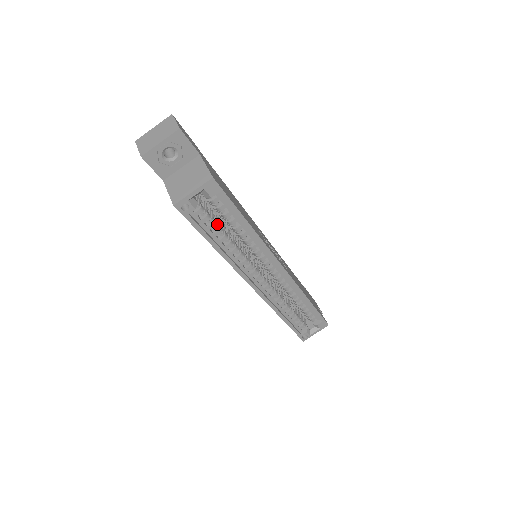
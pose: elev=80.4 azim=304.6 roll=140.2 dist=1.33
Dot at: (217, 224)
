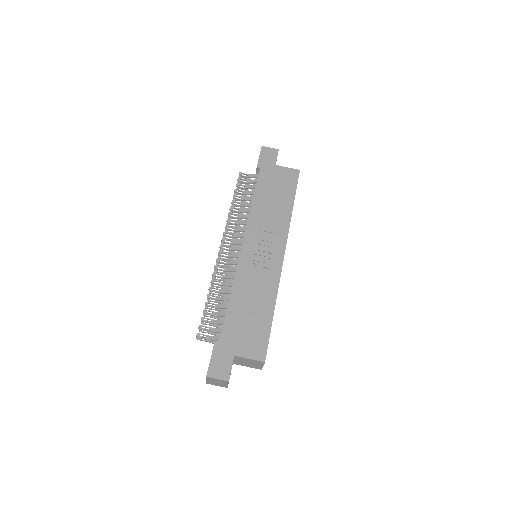
Dot at: occluded
